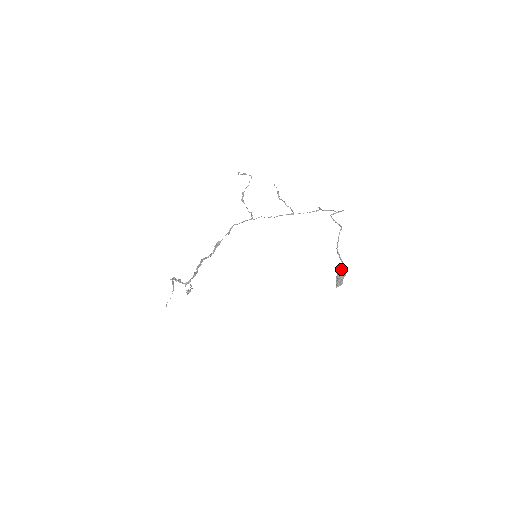
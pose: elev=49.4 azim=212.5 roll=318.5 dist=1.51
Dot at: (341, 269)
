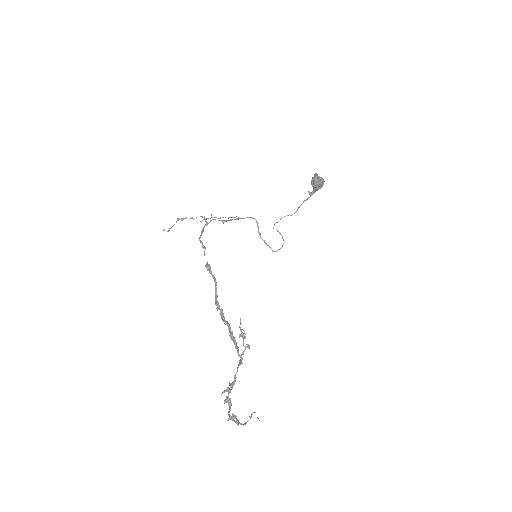
Dot at: occluded
